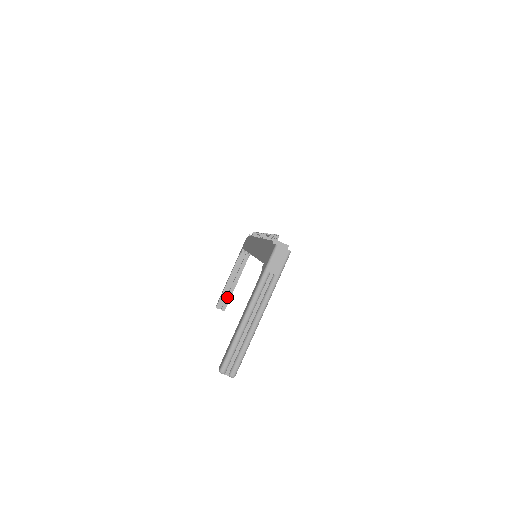
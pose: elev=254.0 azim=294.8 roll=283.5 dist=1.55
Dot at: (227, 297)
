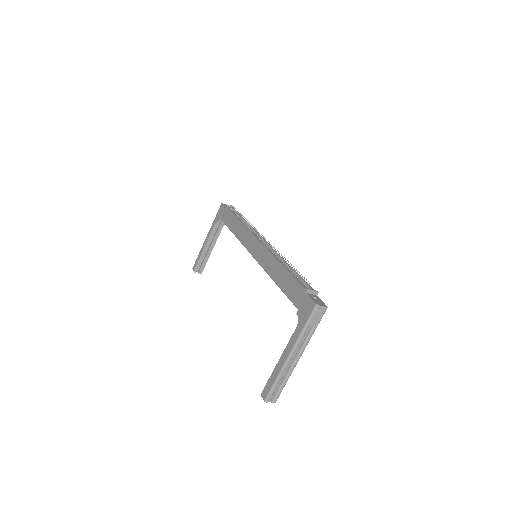
Dot at: (204, 261)
